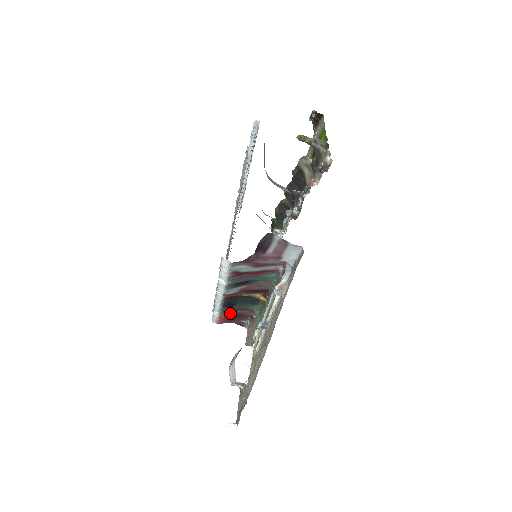
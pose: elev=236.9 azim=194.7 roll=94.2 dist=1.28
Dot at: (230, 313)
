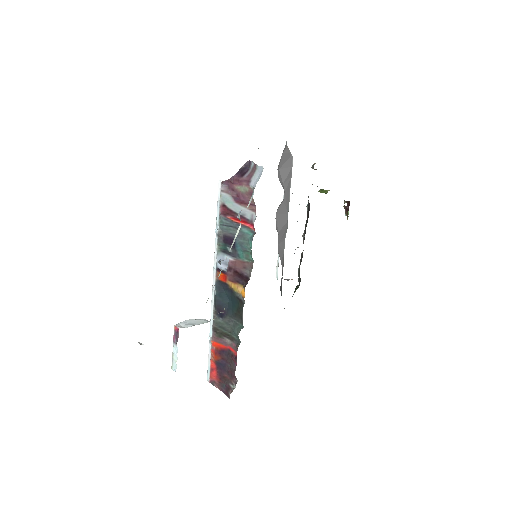
Dot at: (221, 342)
